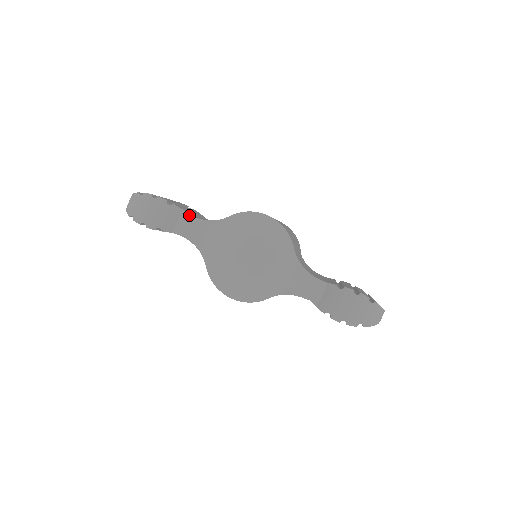
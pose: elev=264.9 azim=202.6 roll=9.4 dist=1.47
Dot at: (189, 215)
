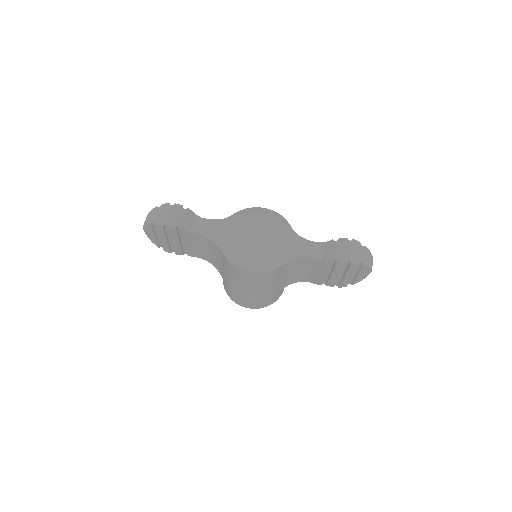
Dot at: (201, 218)
